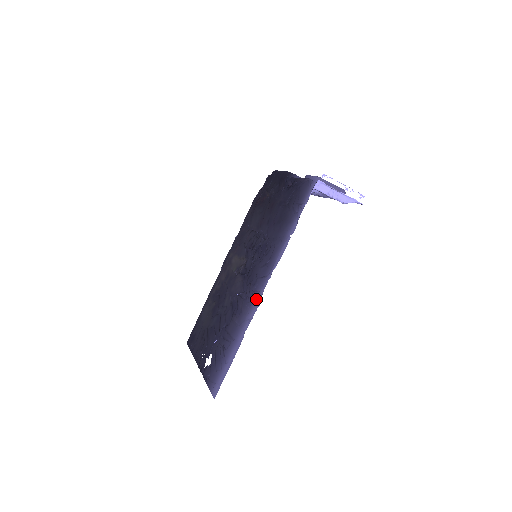
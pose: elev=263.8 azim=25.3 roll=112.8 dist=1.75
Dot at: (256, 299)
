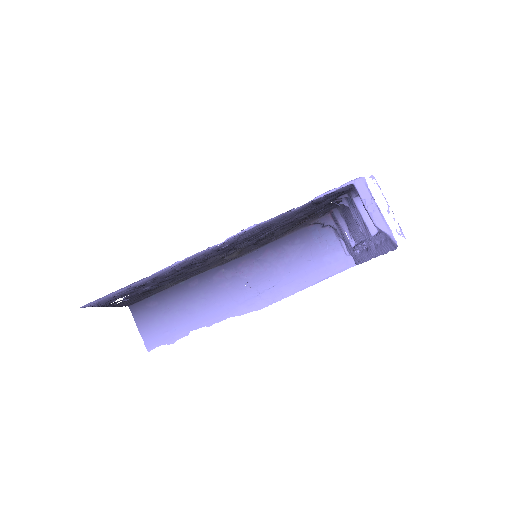
Dot at: (213, 248)
